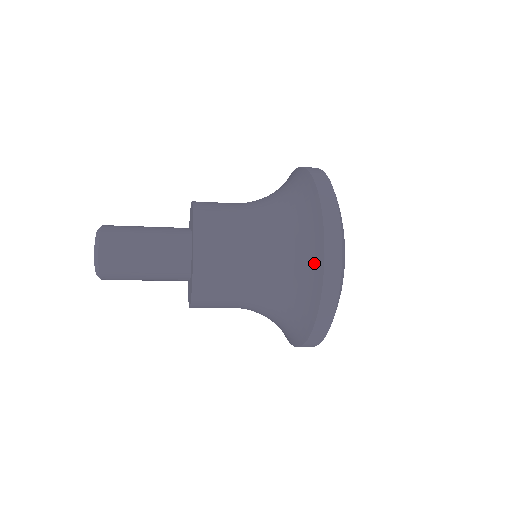
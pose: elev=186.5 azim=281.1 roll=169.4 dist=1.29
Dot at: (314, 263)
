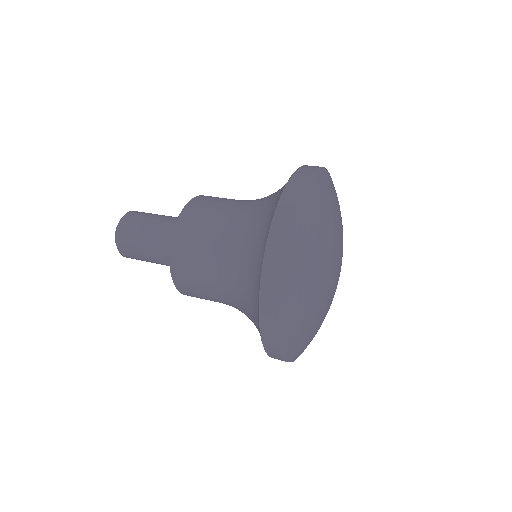
Dot at: (268, 224)
